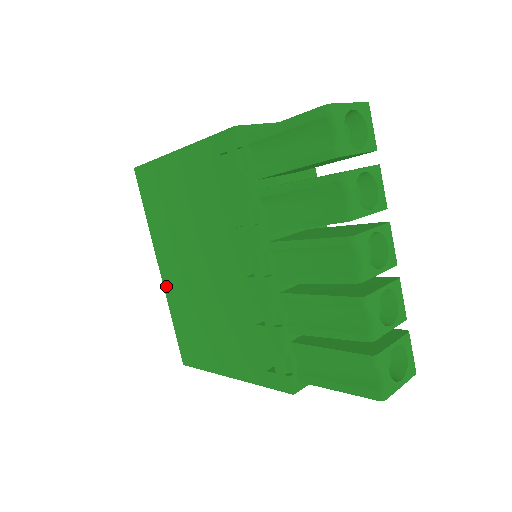
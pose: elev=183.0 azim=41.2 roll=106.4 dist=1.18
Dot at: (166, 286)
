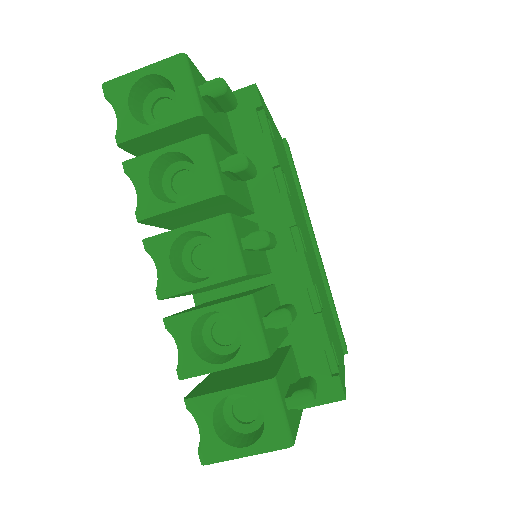
Dot at: occluded
